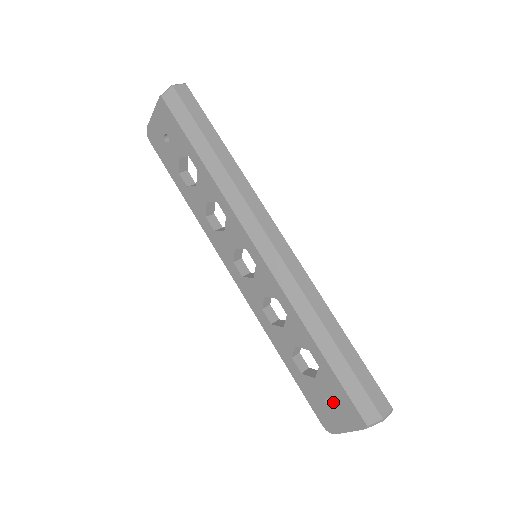
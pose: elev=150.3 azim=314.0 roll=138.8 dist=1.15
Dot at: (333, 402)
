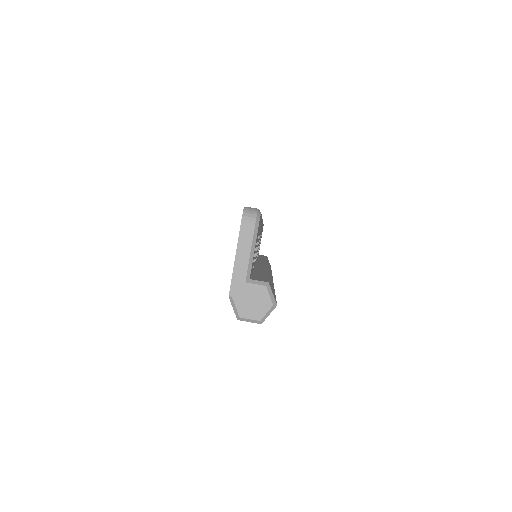
Dot at: occluded
